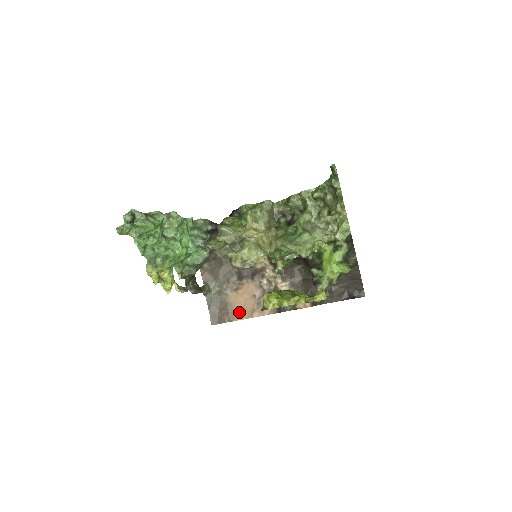
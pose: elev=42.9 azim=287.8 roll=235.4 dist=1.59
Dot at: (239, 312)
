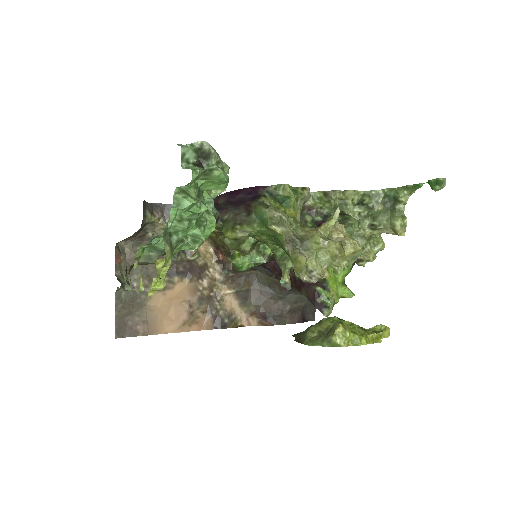
Dot at: (161, 322)
